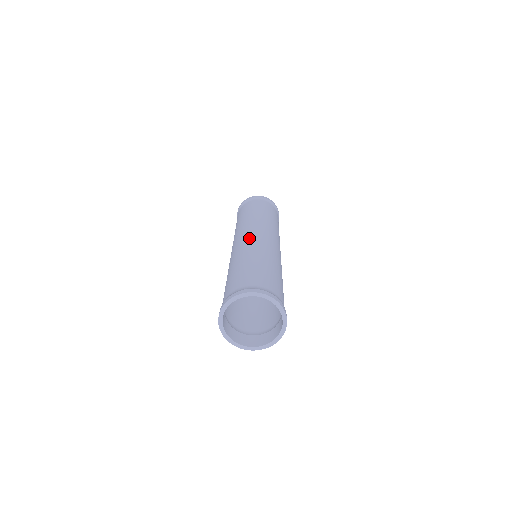
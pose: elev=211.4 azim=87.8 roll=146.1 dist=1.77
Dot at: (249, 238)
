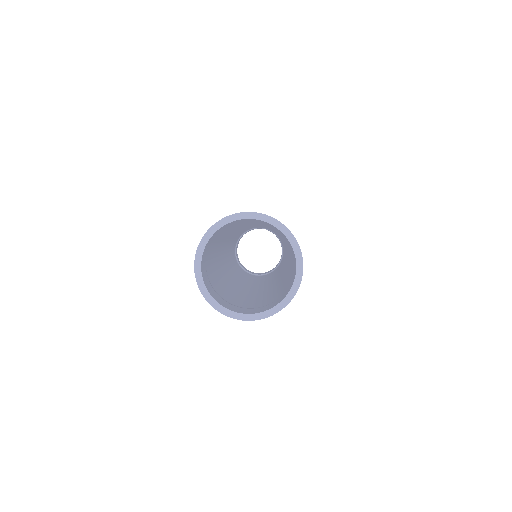
Dot at: occluded
